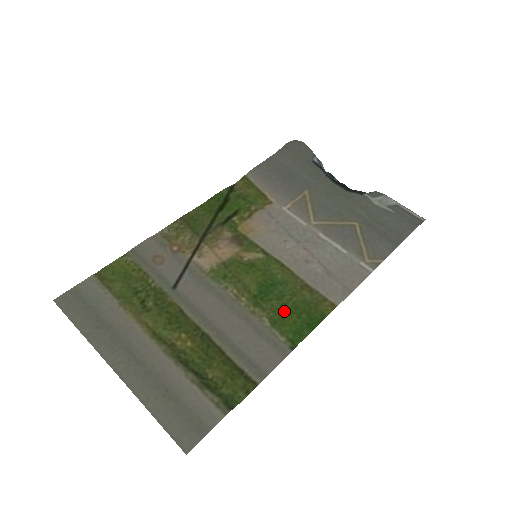
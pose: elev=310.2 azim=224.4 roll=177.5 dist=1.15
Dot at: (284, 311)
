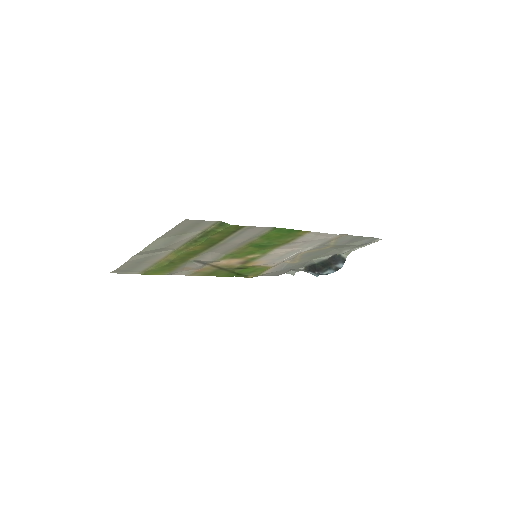
Dot at: (271, 238)
